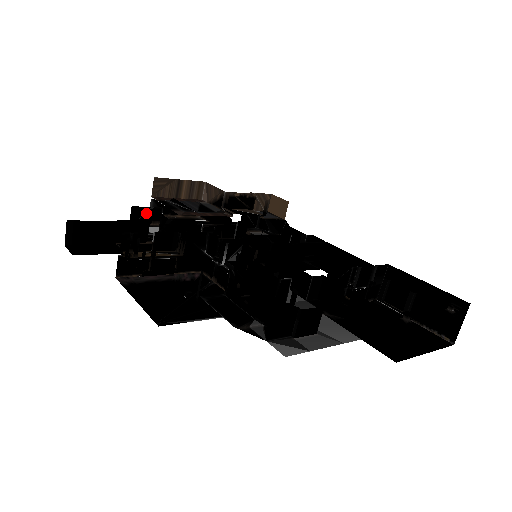
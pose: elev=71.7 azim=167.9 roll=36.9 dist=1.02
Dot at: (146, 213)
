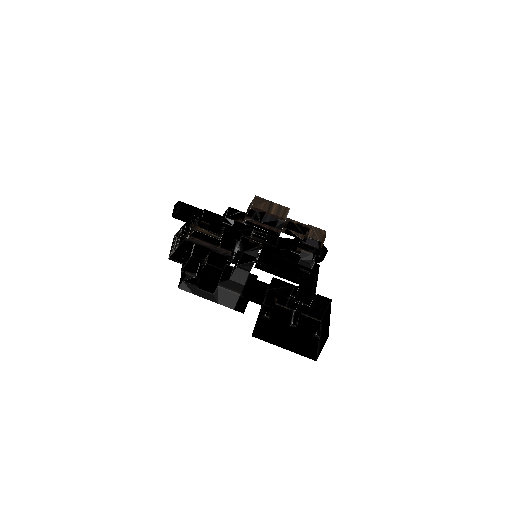
Dot at: (237, 213)
